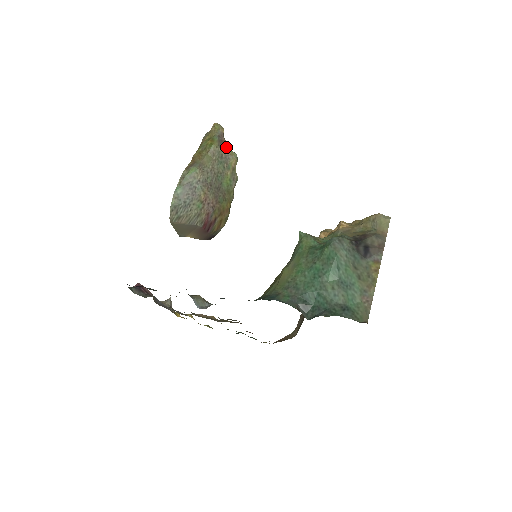
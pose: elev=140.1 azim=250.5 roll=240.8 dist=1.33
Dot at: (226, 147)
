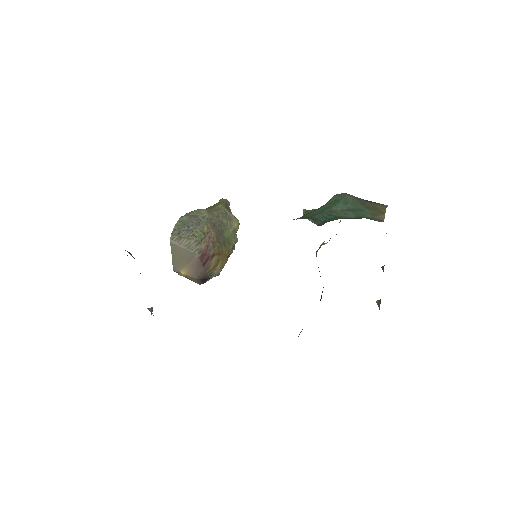
Dot at: (231, 212)
